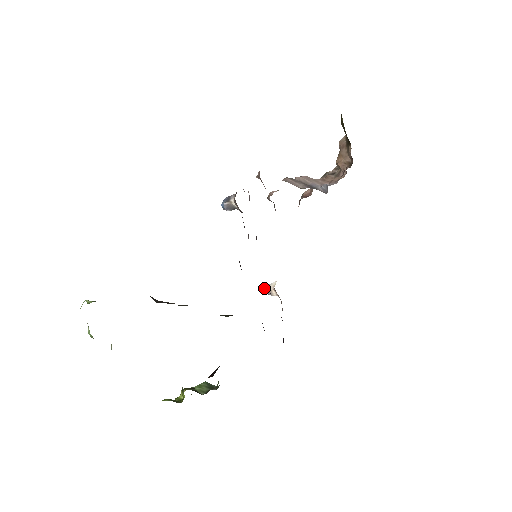
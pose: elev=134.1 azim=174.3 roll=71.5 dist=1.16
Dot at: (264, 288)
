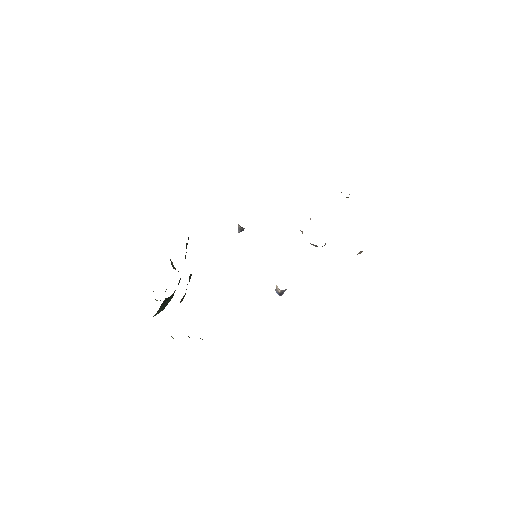
Dot at: occluded
